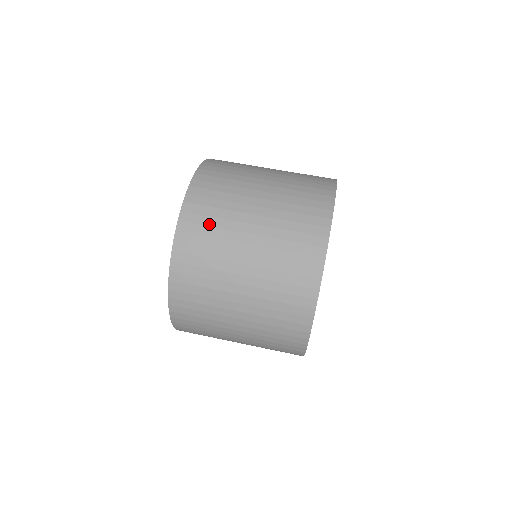
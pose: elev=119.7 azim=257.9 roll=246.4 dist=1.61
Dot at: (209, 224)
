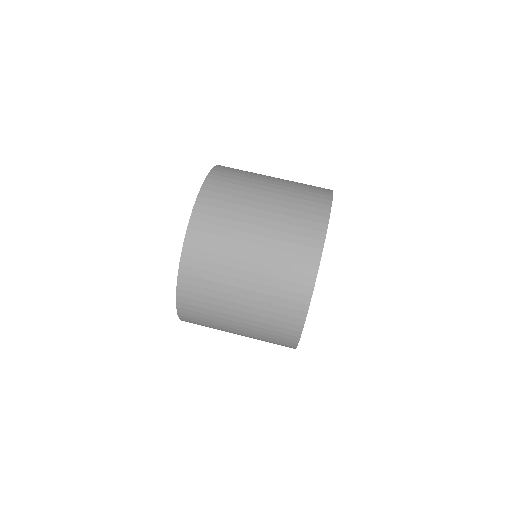
Dot at: (220, 215)
